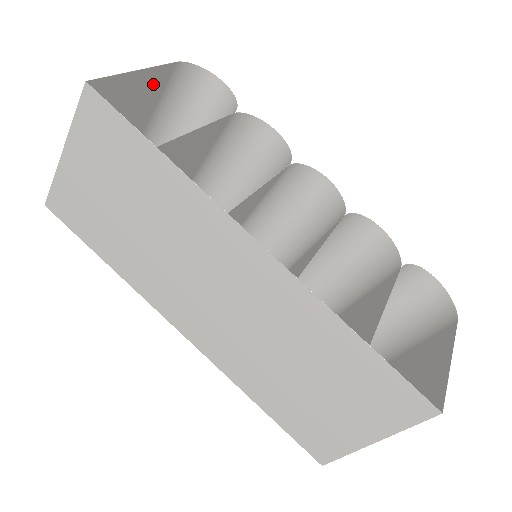
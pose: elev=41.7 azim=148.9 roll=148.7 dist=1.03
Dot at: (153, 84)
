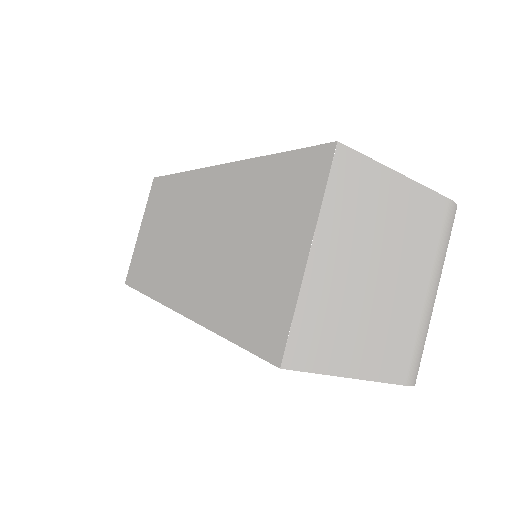
Dot at: occluded
